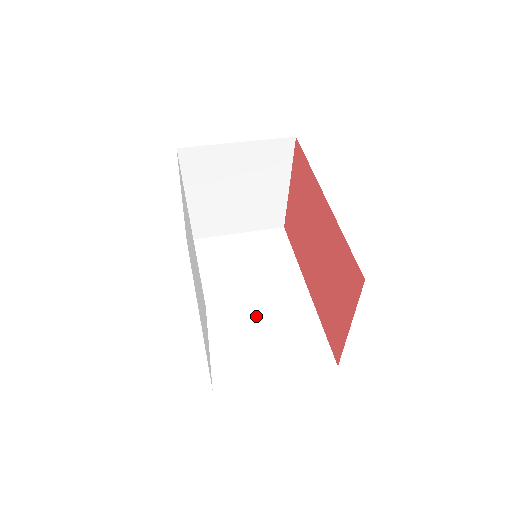
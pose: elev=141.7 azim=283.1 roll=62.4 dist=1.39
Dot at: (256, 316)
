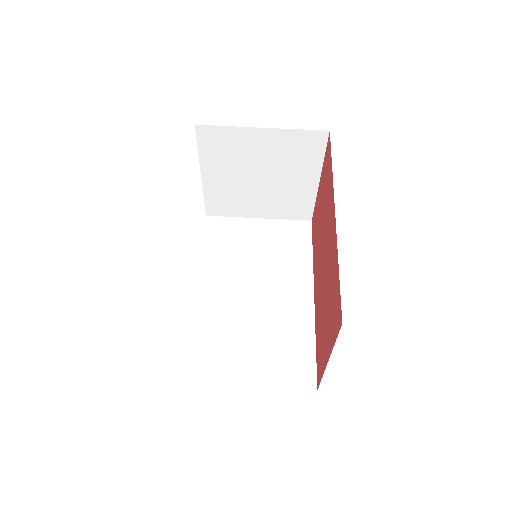
Dot at: (250, 314)
